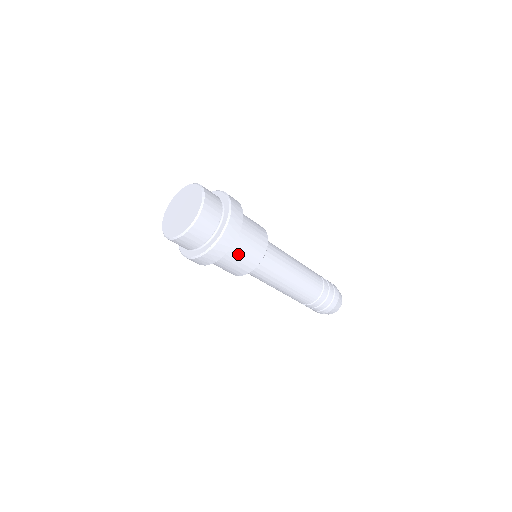
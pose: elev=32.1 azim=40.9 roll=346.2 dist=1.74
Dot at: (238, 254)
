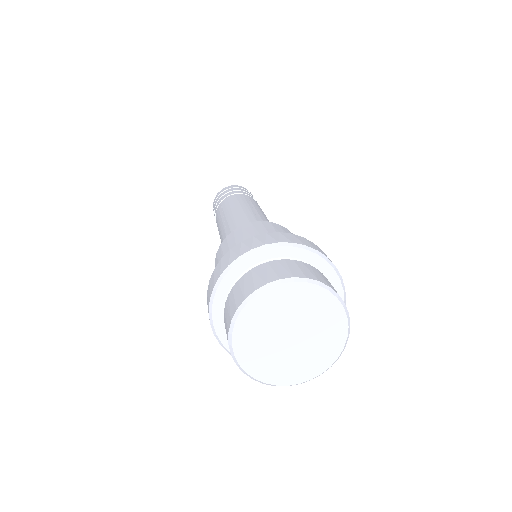
Dot at: occluded
